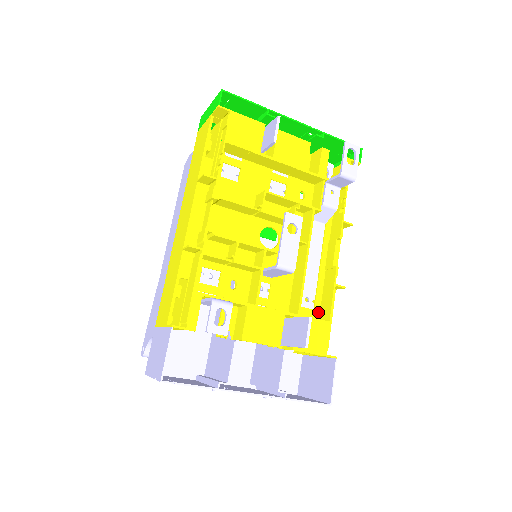
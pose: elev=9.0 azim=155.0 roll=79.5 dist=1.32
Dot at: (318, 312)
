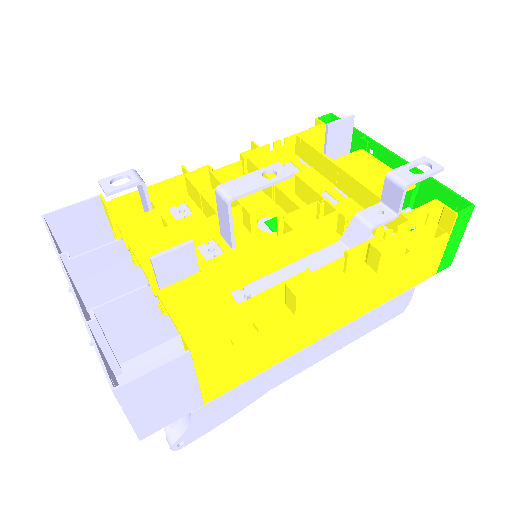
Dot at: occluded
